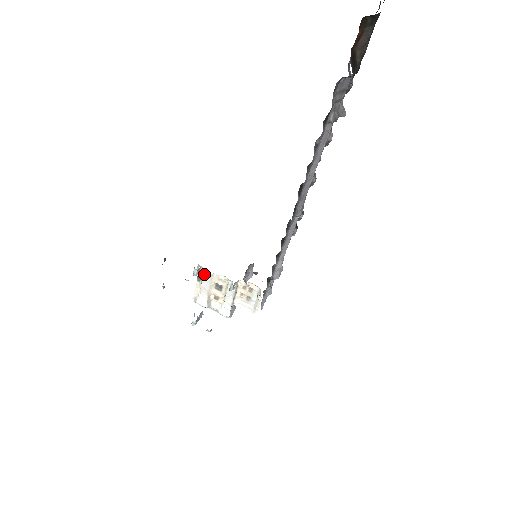
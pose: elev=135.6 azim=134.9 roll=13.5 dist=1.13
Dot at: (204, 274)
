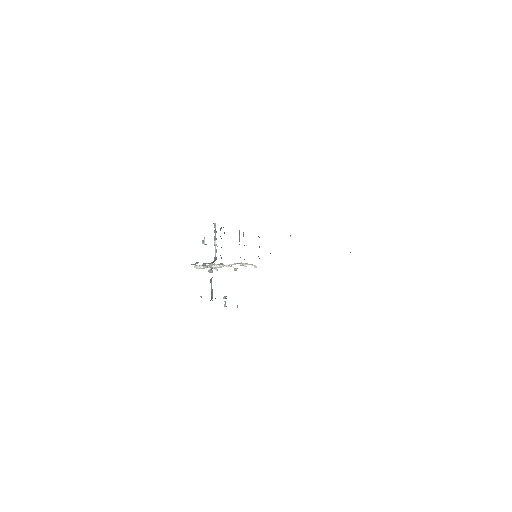
Dot at: occluded
